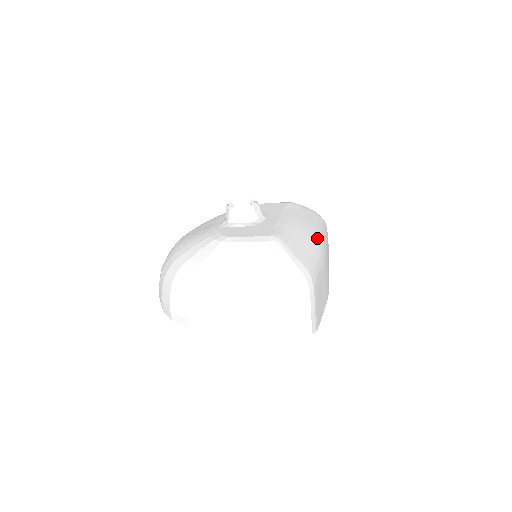
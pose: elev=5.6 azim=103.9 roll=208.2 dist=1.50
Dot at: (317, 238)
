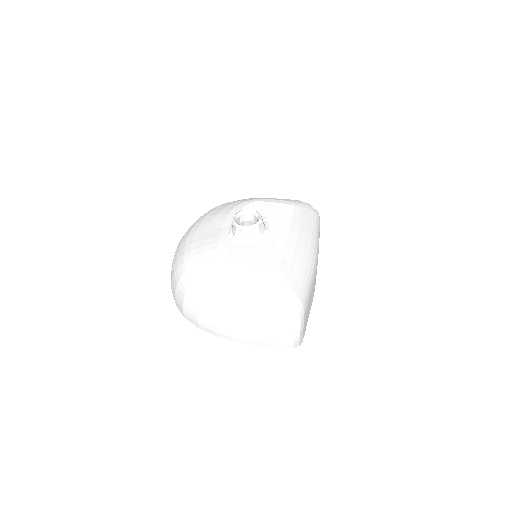
Dot at: (311, 253)
